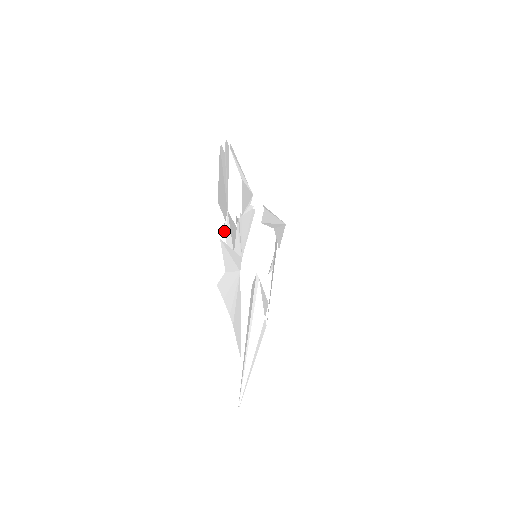
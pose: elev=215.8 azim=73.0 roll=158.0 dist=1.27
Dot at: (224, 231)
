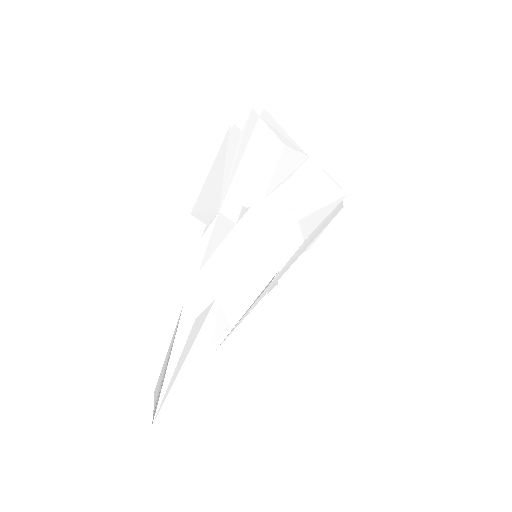
Dot at: (199, 242)
